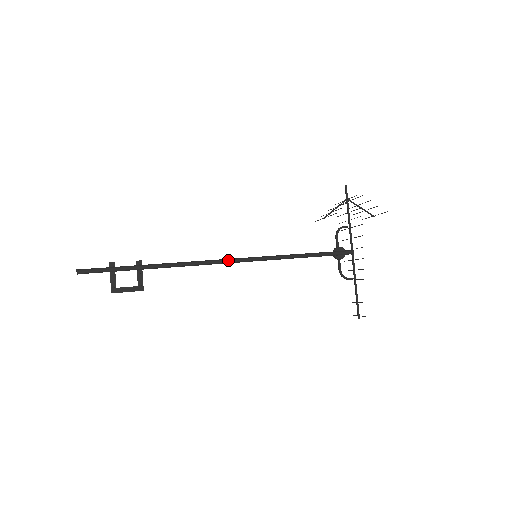
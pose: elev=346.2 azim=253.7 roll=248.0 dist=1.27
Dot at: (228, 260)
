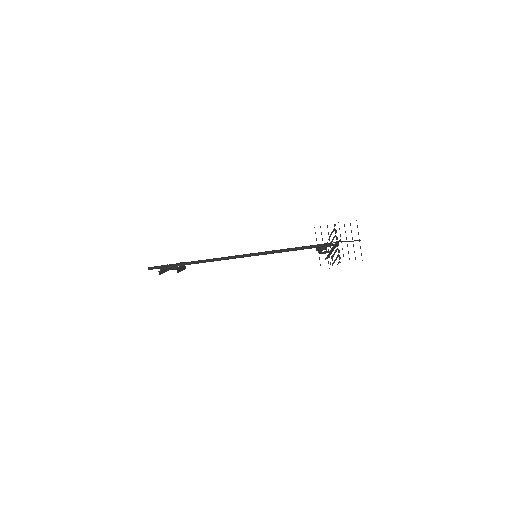
Dot at: (235, 256)
